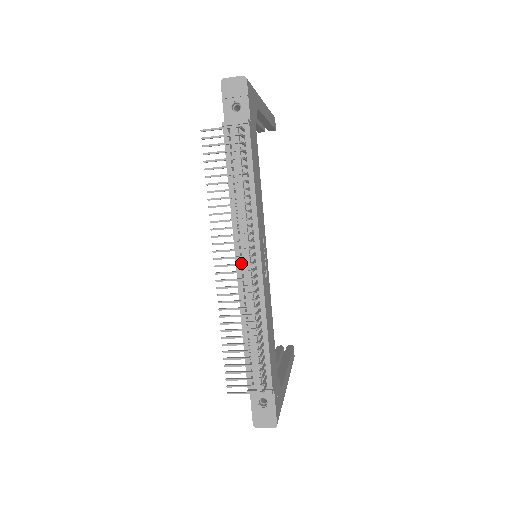
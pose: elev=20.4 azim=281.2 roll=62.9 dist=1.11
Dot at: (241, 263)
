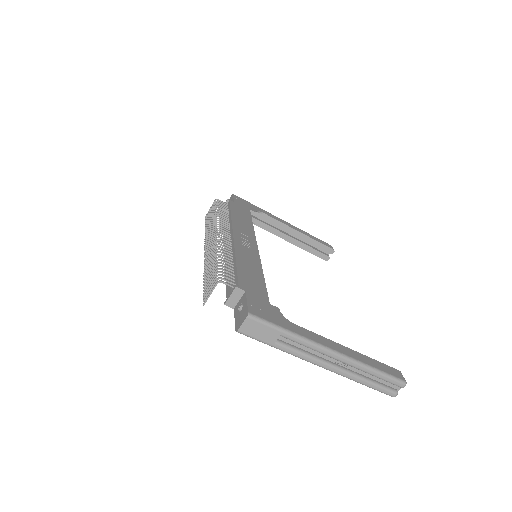
Dot at: occluded
